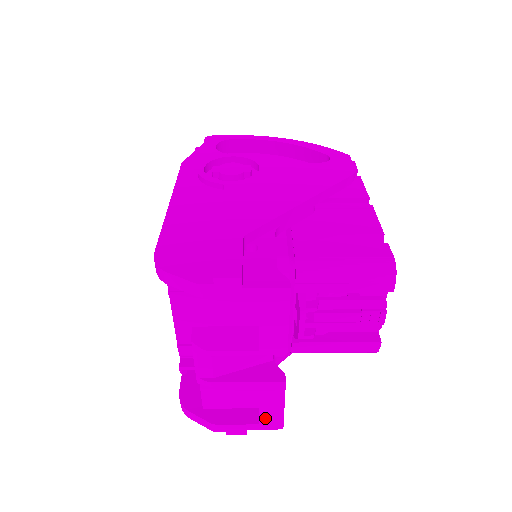
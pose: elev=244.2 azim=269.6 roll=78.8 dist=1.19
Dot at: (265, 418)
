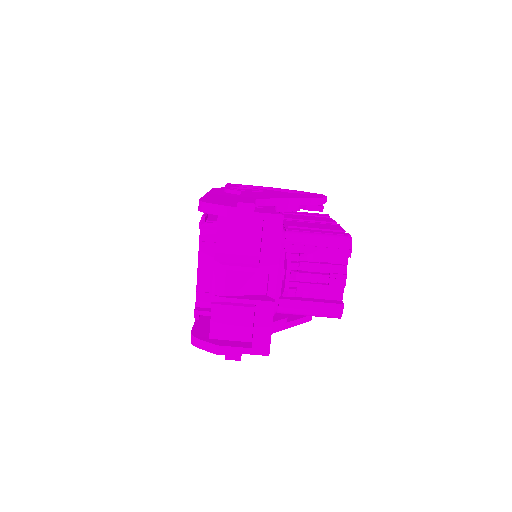
Dot at: (257, 341)
